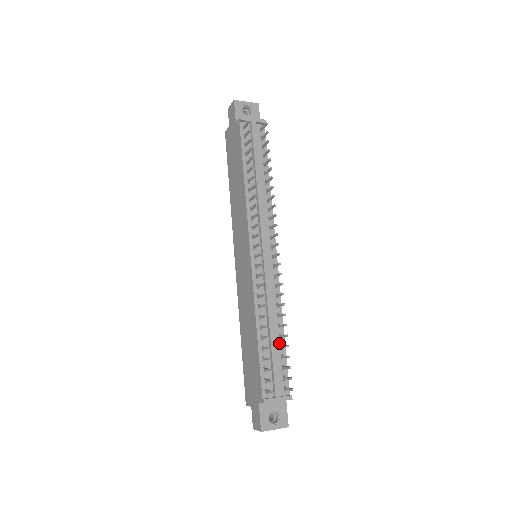
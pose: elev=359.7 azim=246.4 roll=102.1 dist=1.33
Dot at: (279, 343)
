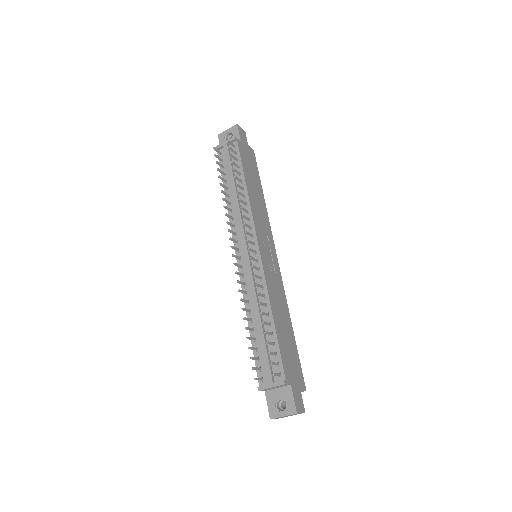
Dot at: (270, 331)
